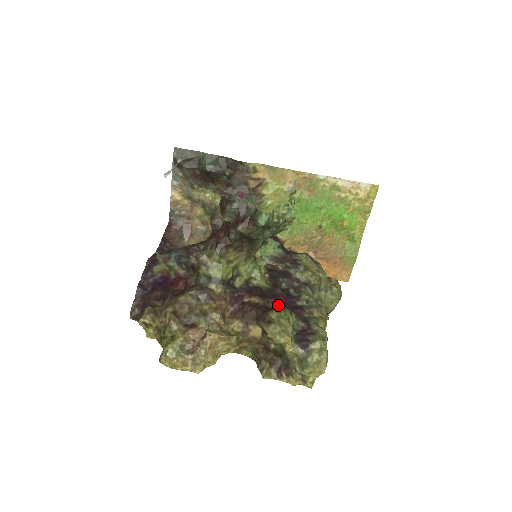
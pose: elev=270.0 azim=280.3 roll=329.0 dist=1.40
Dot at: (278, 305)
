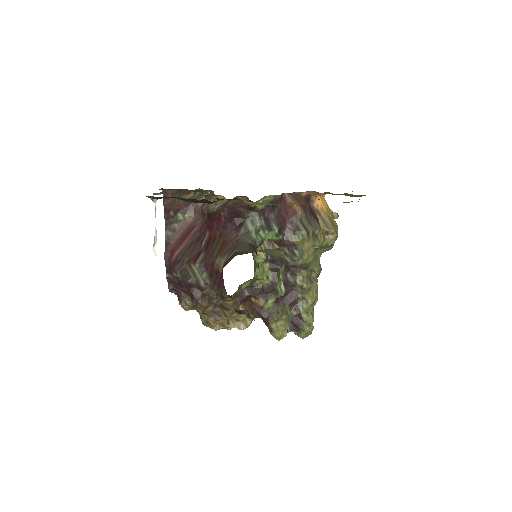
Dot at: (277, 302)
